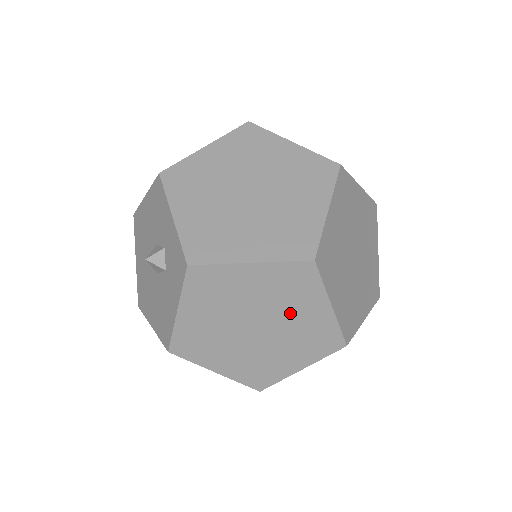
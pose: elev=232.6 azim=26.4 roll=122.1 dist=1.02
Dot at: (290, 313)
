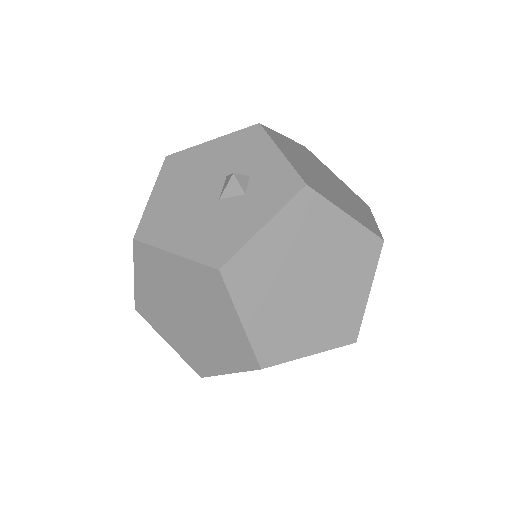
Dot at: (341, 282)
